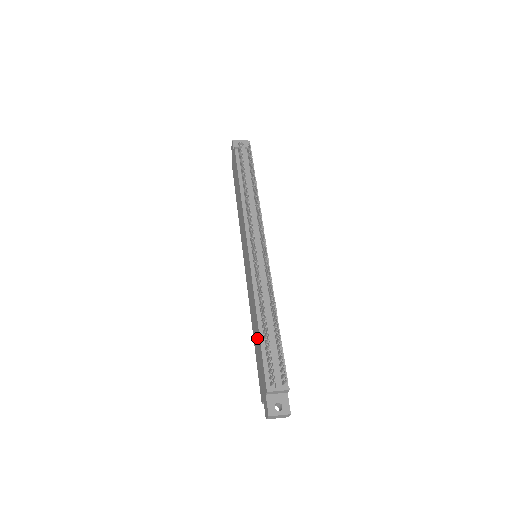
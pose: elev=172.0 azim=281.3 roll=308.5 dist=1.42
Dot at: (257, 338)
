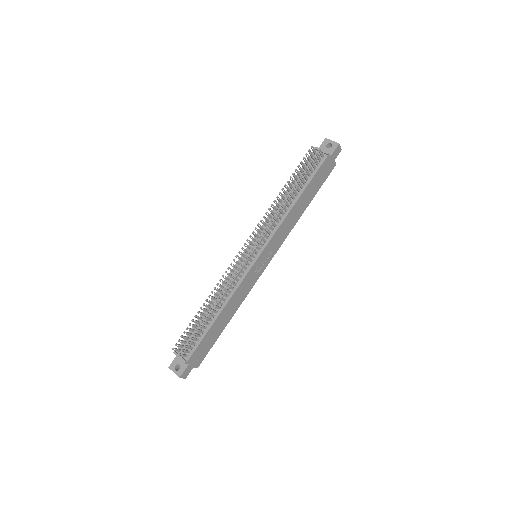
Dot at: occluded
